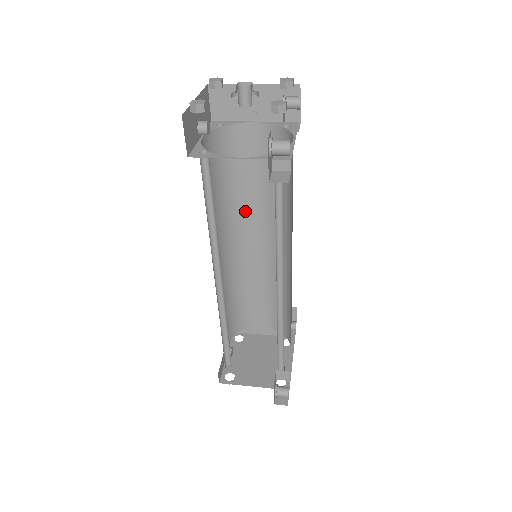
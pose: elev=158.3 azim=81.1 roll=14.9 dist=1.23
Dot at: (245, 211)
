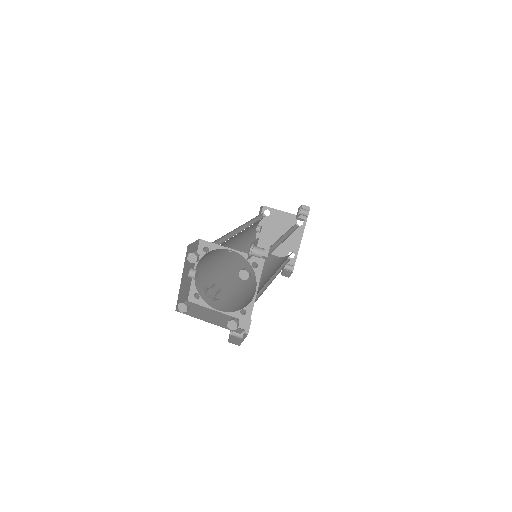
Dot at: occluded
